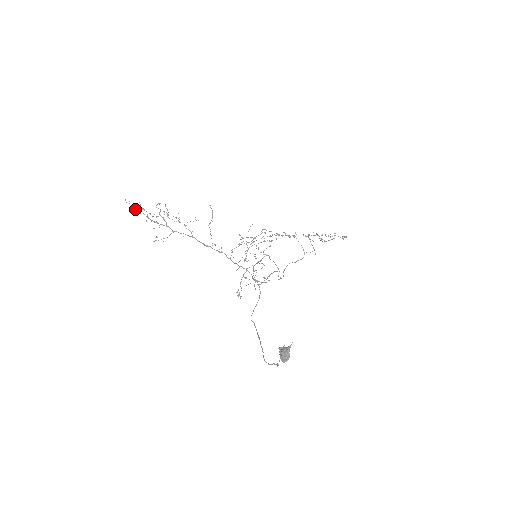
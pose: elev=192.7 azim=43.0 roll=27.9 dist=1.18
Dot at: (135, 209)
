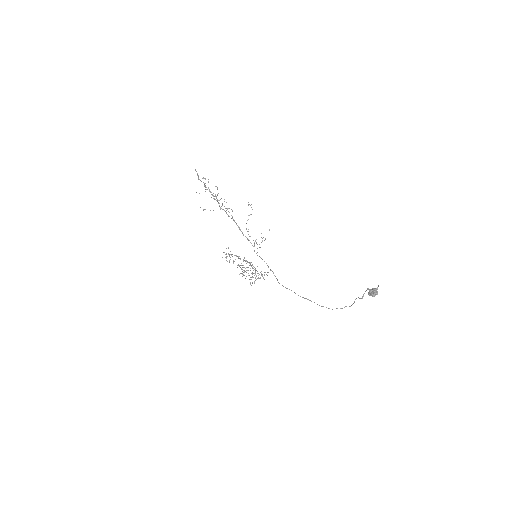
Dot at: occluded
